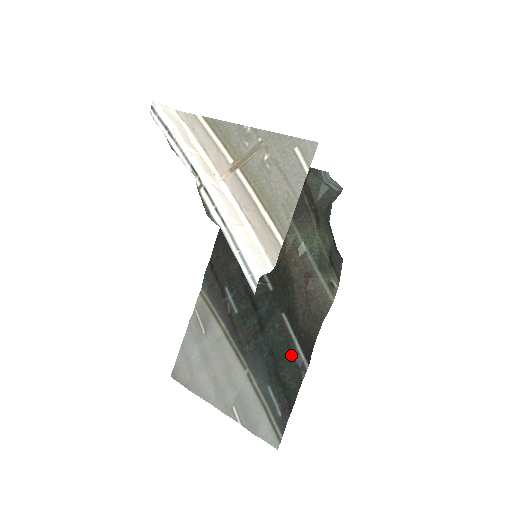
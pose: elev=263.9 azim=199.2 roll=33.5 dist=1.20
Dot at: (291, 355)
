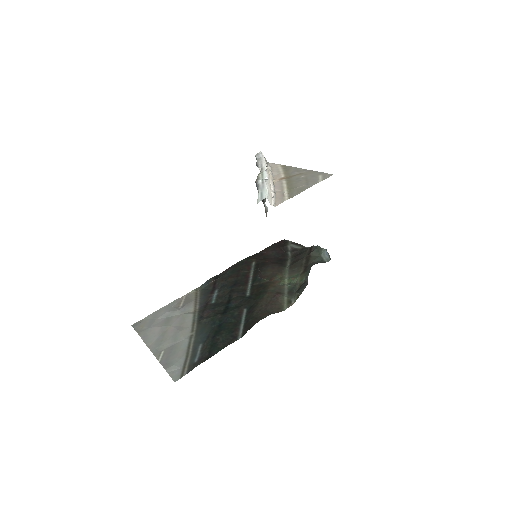
Dot at: (233, 329)
